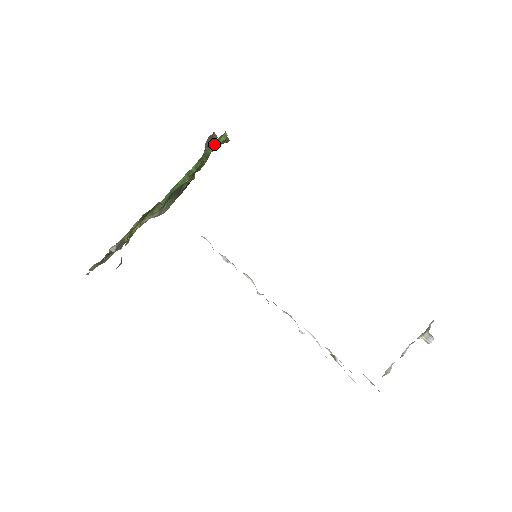
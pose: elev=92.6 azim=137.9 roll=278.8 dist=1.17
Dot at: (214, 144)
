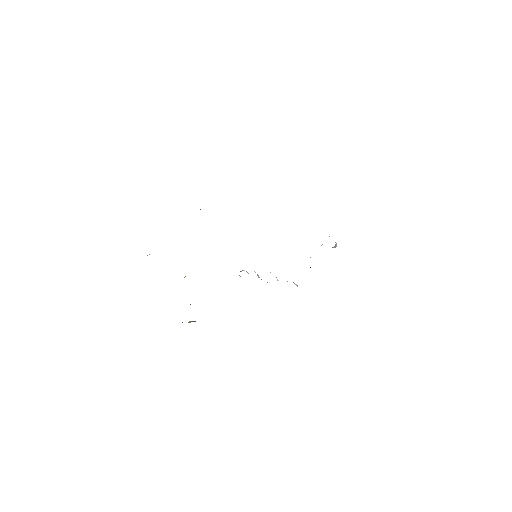
Dot at: occluded
